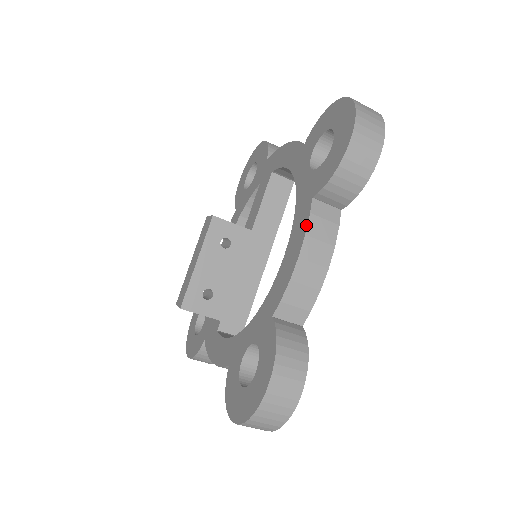
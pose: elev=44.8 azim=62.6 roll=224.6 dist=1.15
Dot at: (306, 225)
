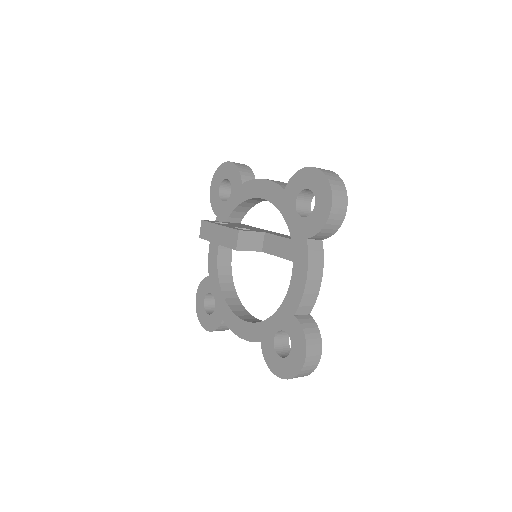
Dot at: (250, 341)
